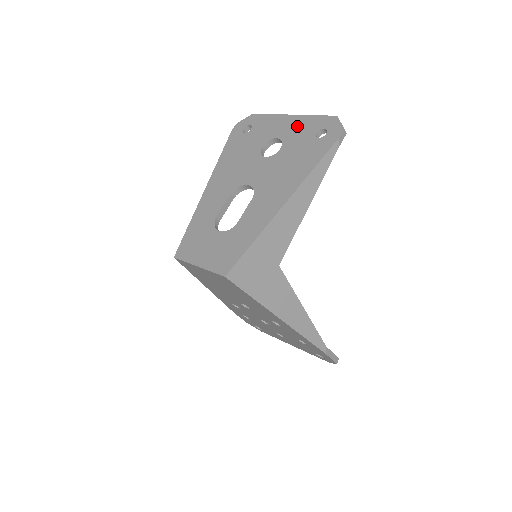
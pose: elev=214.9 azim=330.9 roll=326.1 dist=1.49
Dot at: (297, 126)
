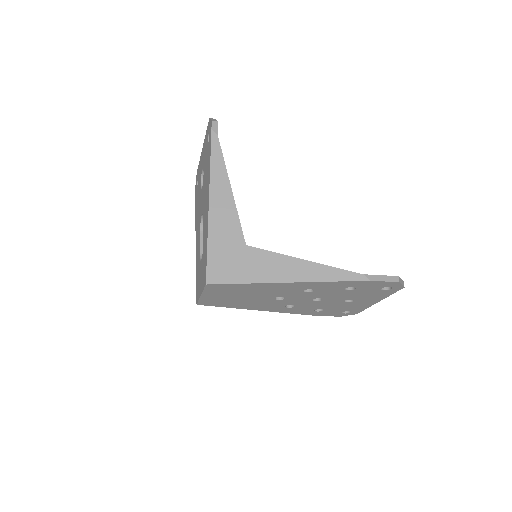
Dot at: (204, 151)
